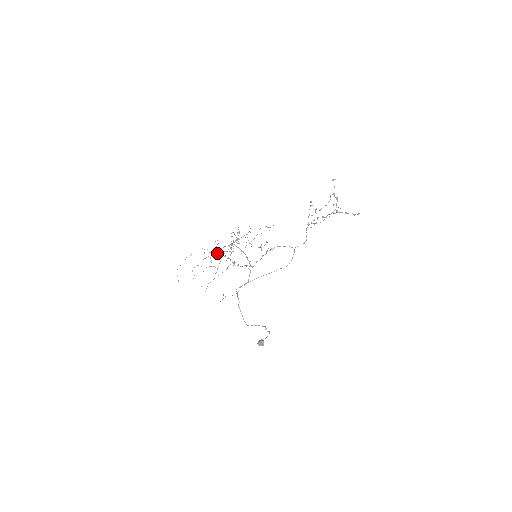
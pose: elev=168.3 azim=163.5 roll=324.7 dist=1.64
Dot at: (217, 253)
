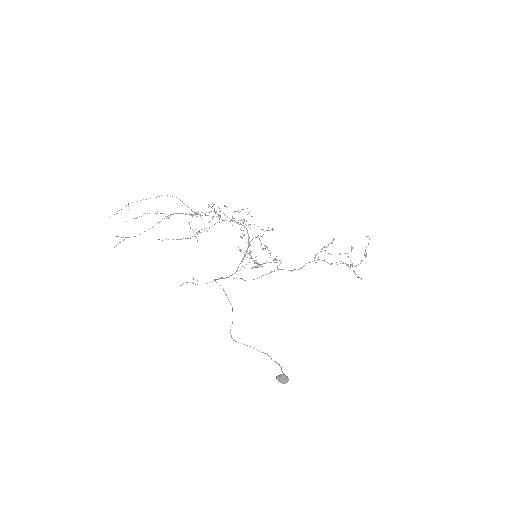
Dot at: occluded
